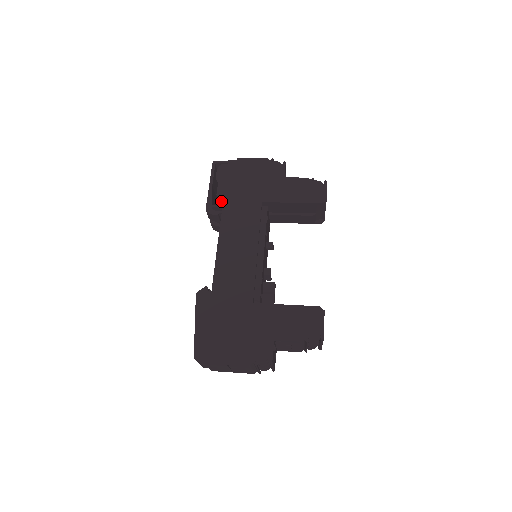
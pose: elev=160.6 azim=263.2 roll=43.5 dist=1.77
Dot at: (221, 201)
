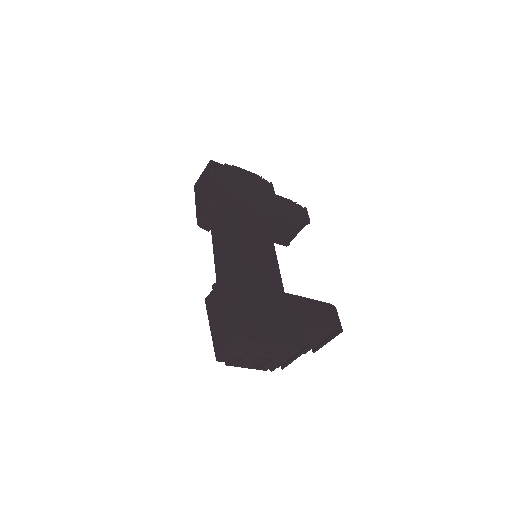
Dot at: (222, 197)
